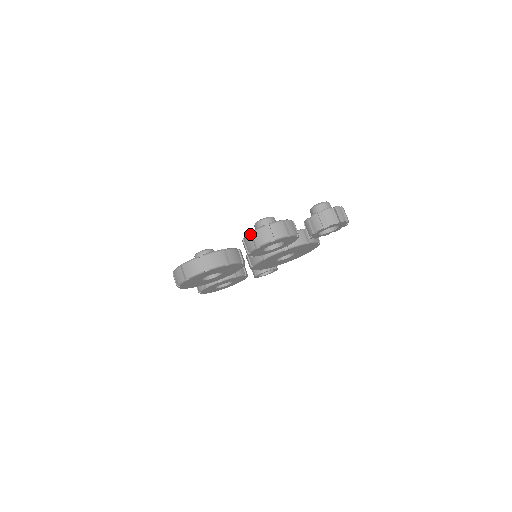
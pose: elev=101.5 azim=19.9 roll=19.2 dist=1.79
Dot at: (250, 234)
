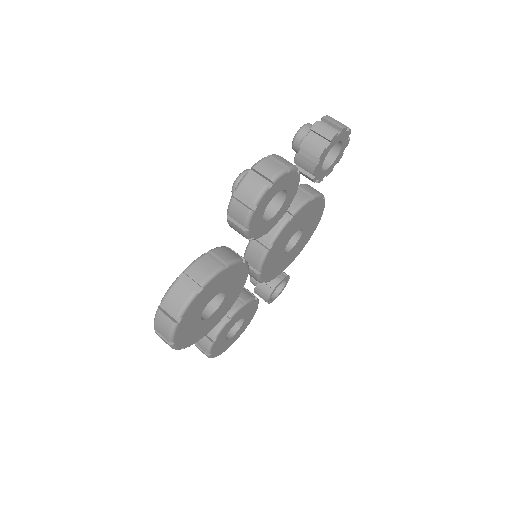
Dot at: (233, 198)
